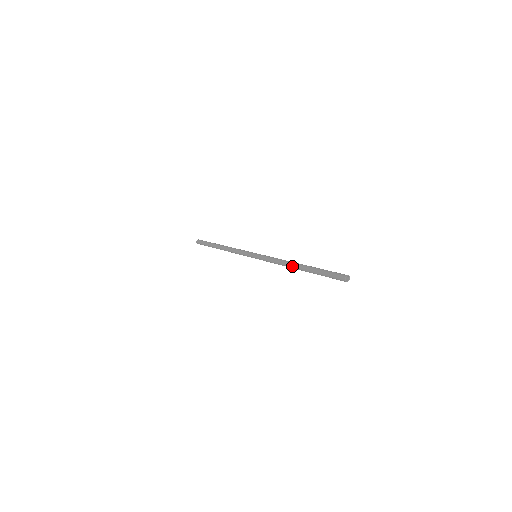
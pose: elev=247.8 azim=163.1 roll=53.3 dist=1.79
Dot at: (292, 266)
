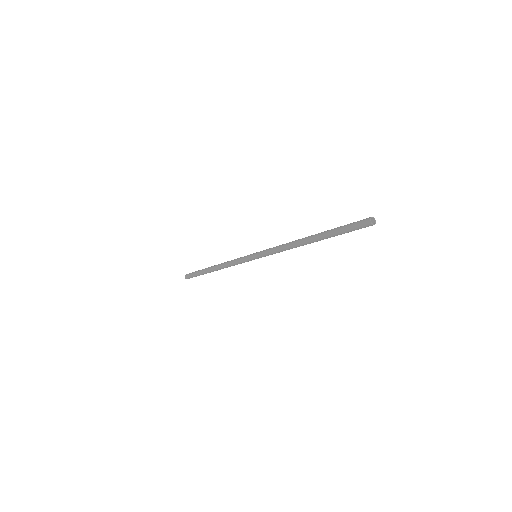
Dot at: (302, 244)
